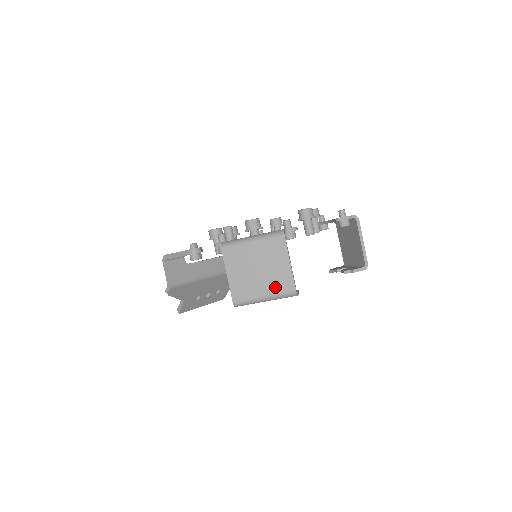
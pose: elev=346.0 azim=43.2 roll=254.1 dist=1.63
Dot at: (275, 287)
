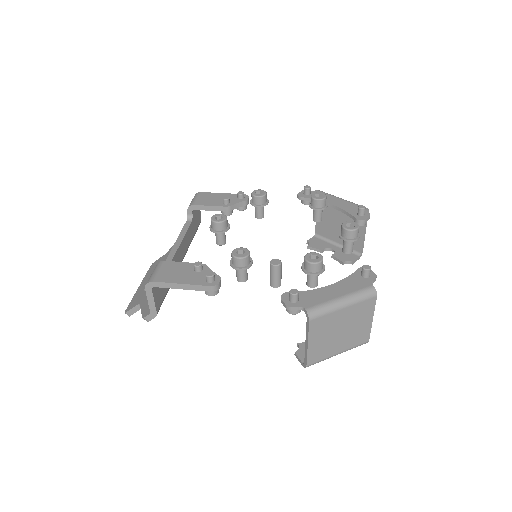
Dot at: (352, 343)
